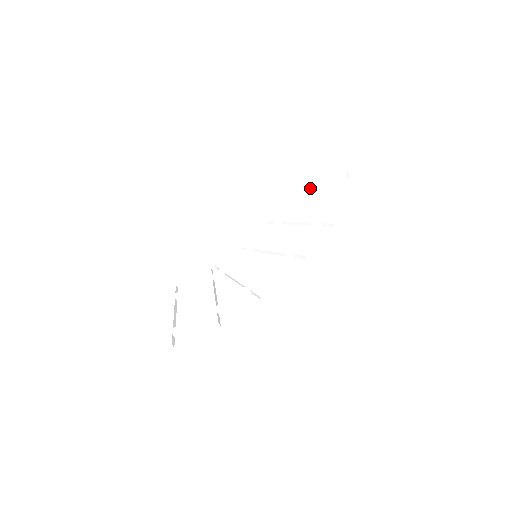
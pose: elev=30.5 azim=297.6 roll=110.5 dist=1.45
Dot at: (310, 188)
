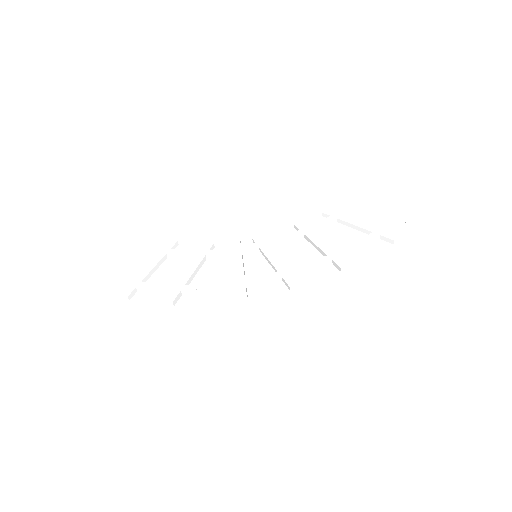
Dot at: (357, 214)
